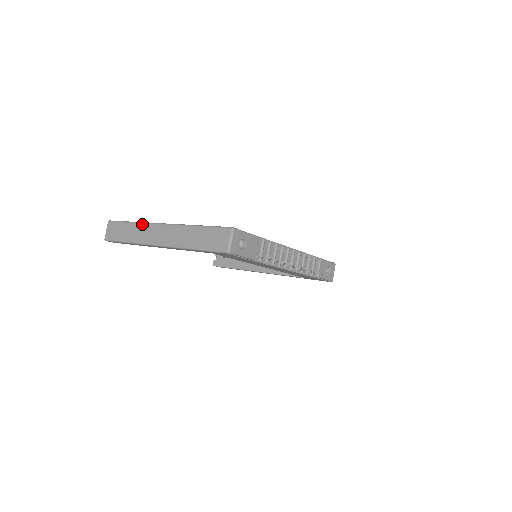
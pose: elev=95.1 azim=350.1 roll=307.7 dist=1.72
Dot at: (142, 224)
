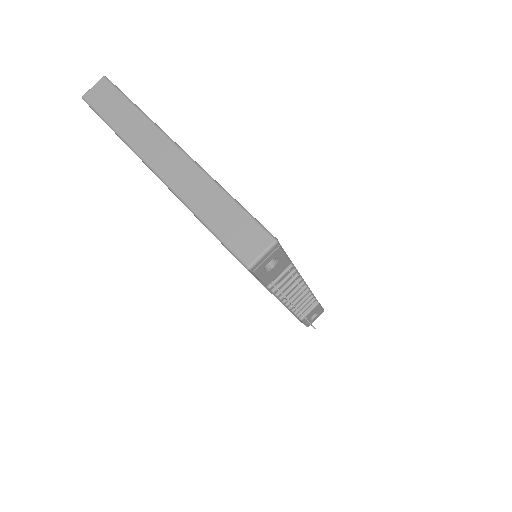
Dot at: (149, 122)
